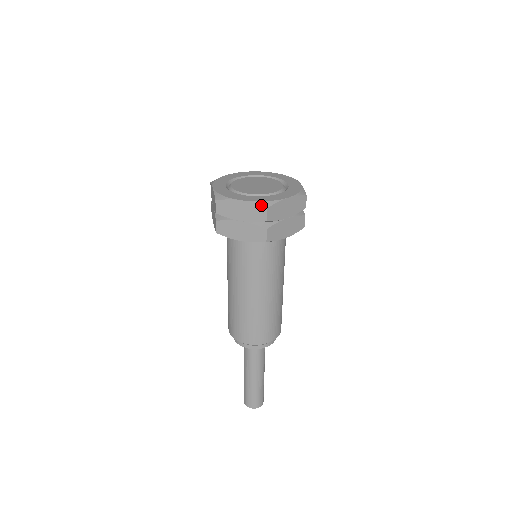
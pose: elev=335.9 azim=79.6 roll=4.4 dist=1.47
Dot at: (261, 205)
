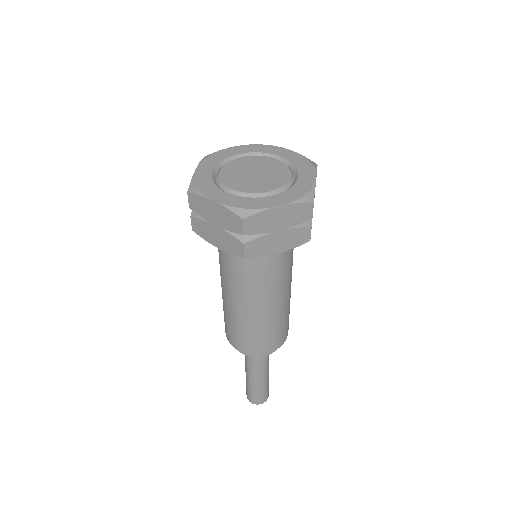
Dot at: (236, 213)
